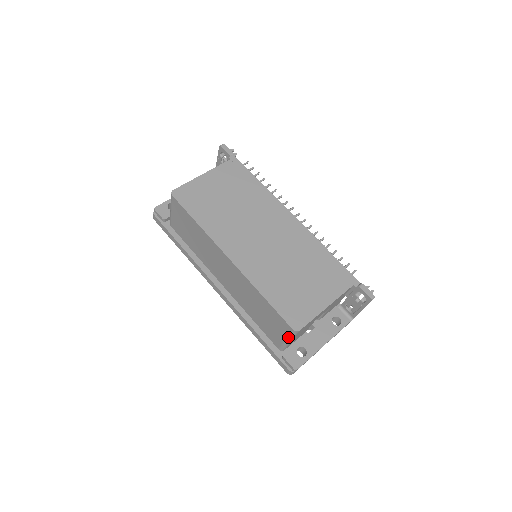
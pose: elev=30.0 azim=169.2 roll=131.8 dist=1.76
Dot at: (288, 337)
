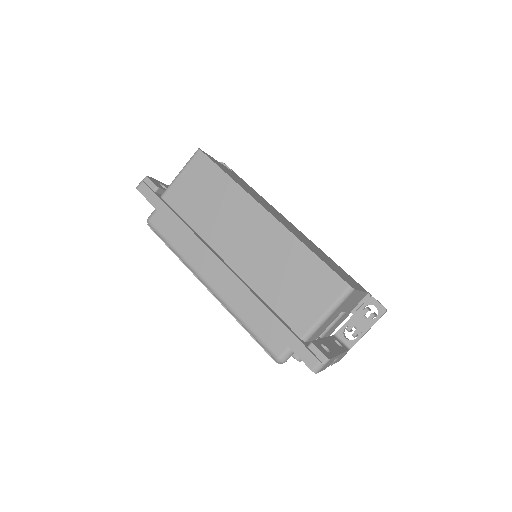
Dot at: (333, 304)
